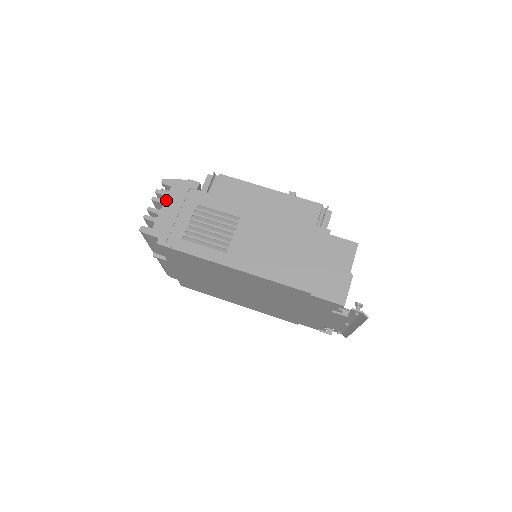
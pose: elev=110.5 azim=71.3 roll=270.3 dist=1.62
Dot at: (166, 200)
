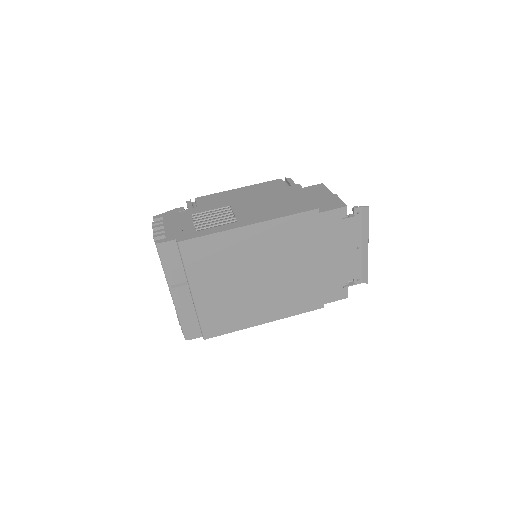
Dot at: (165, 223)
